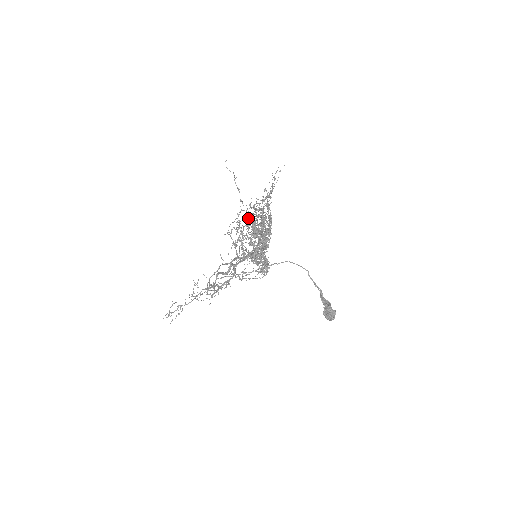
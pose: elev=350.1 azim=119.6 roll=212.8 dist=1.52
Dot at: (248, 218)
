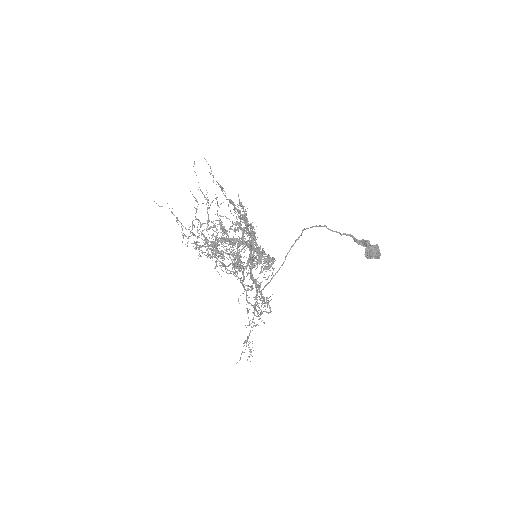
Dot at: (194, 241)
